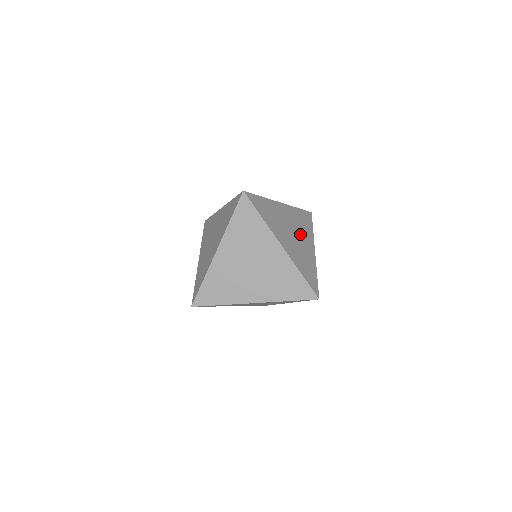
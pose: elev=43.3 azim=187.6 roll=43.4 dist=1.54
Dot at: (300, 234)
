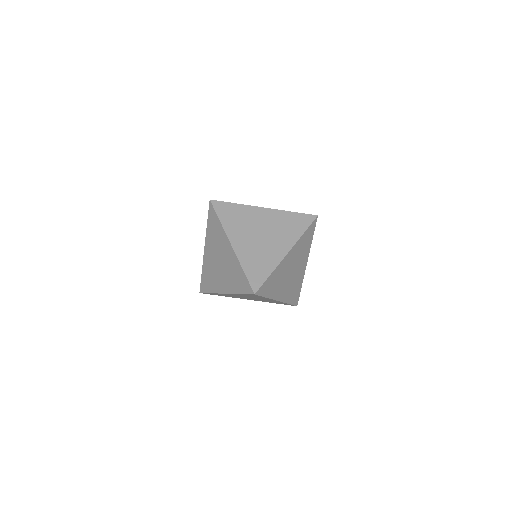
Dot at: (274, 236)
